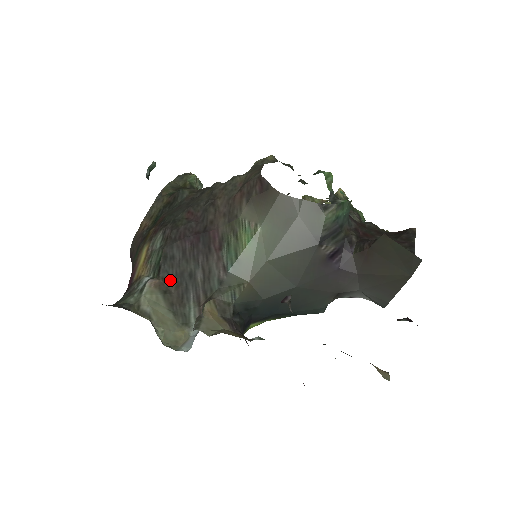
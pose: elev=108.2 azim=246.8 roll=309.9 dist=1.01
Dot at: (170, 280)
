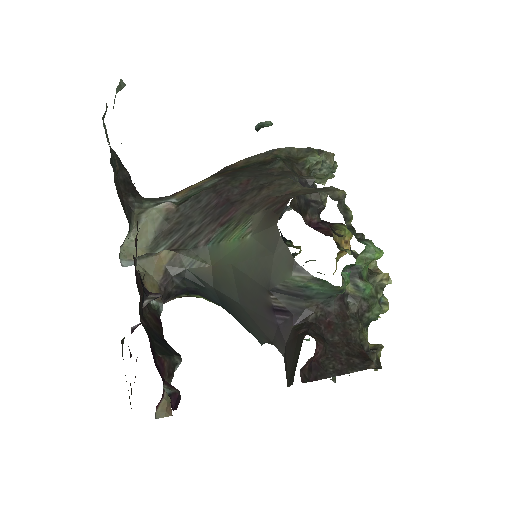
Dot at: (180, 215)
